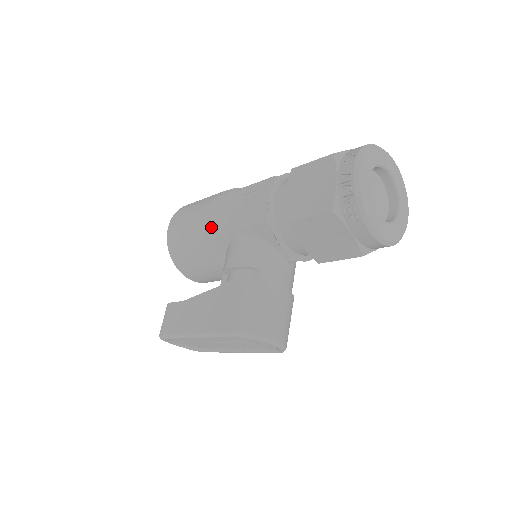
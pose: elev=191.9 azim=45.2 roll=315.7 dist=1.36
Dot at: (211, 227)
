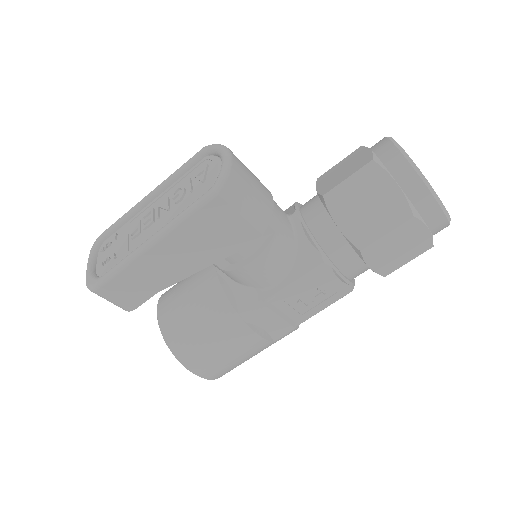
Dot at: occluded
